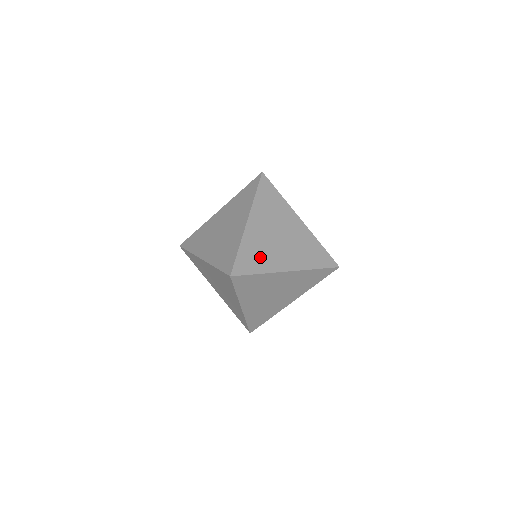
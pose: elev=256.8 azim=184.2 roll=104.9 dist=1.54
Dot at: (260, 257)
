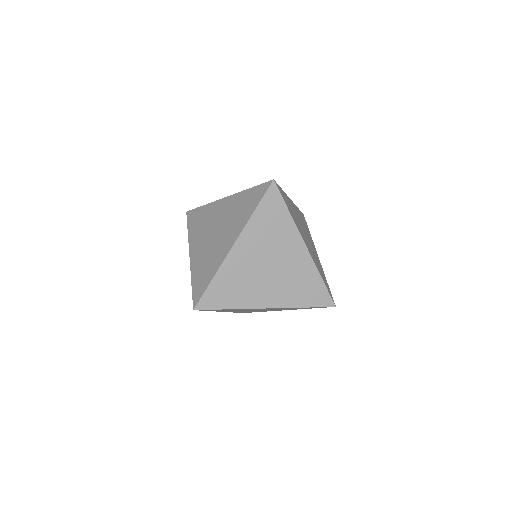
Dot at: (208, 267)
